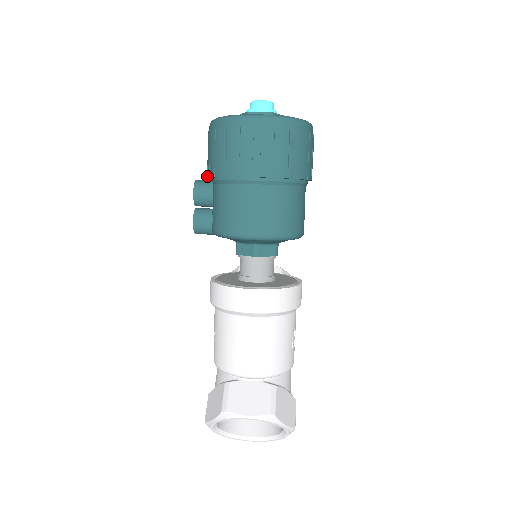
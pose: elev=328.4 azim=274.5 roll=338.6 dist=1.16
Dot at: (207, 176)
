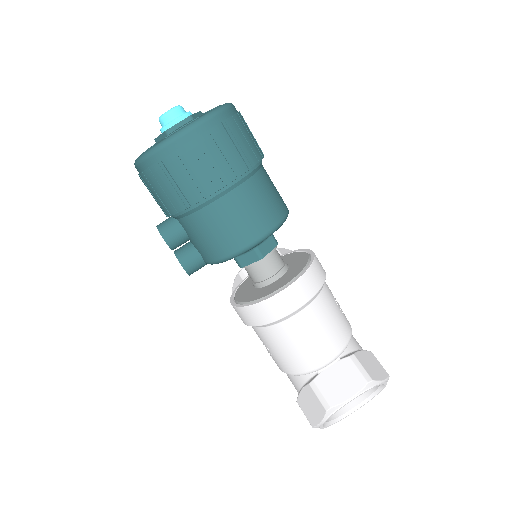
Dot at: (166, 216)
